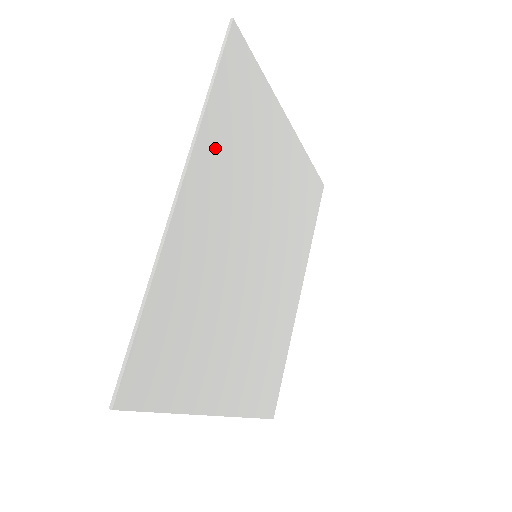
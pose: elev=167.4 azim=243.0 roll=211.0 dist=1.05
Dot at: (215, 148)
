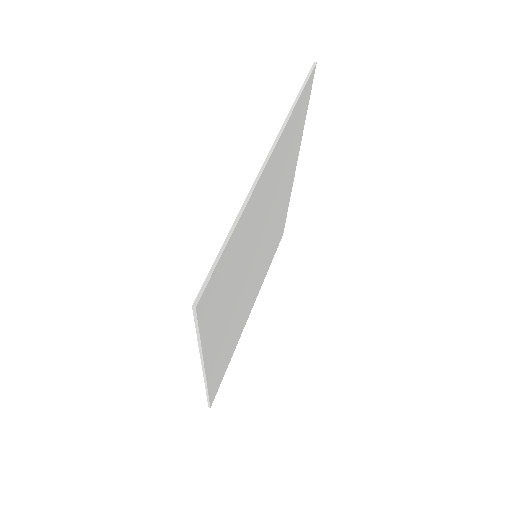
Dot at: (214, 330)
